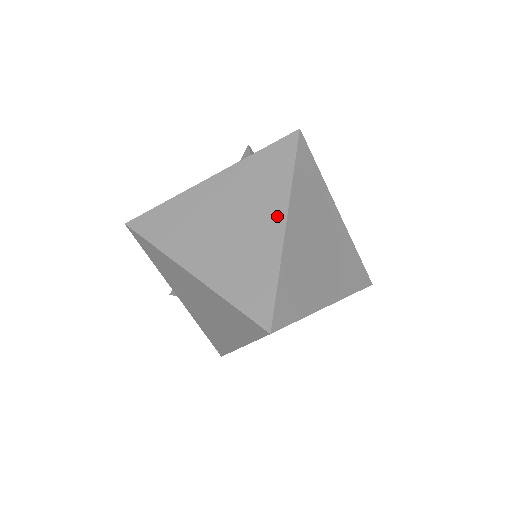
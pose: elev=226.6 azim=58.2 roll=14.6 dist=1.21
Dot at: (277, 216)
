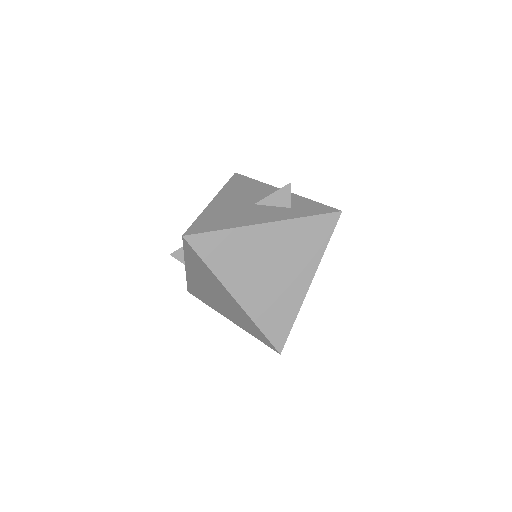
Dot at: (306, 277)
